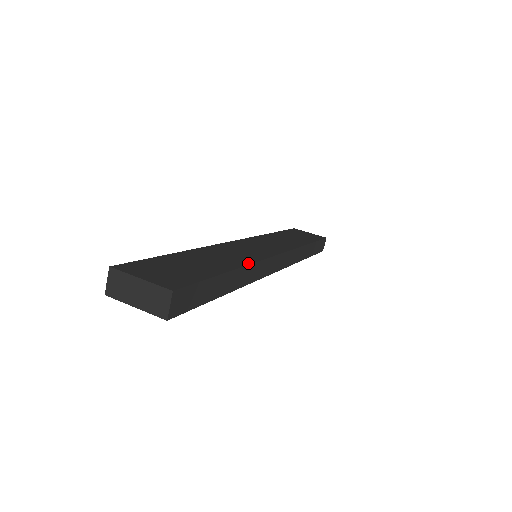
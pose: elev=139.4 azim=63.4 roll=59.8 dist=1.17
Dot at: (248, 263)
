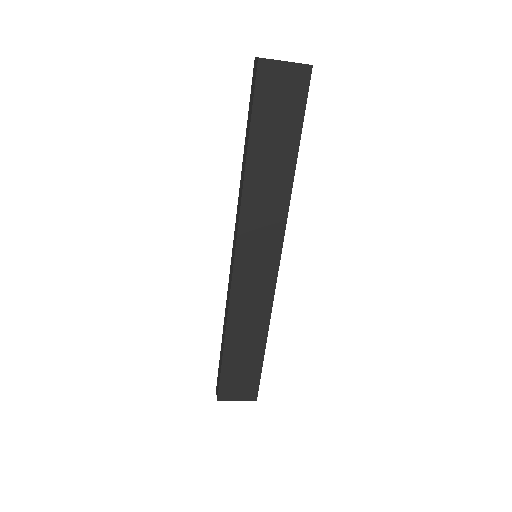
Dot at: occluded
